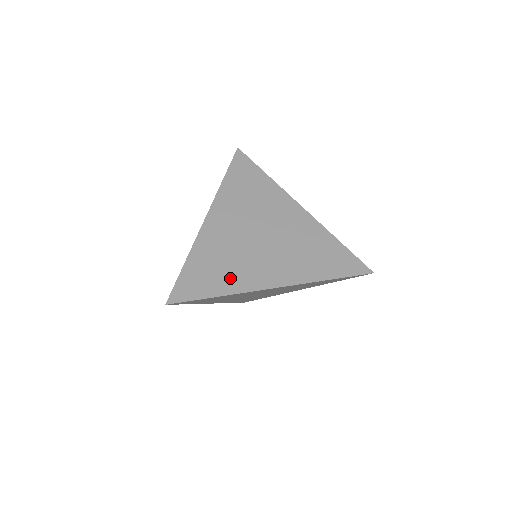
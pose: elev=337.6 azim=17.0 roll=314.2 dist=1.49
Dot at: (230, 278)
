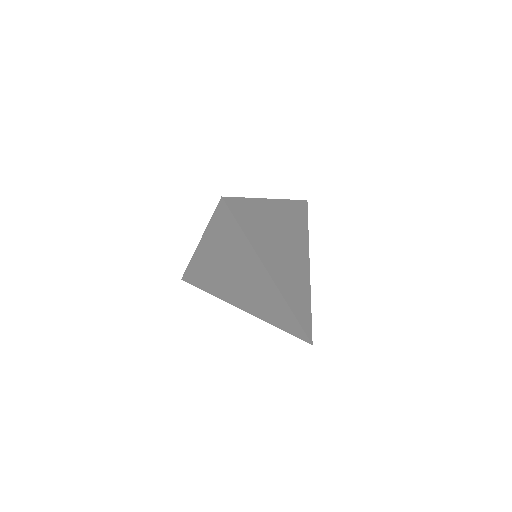
Dot at: (258, 238)
